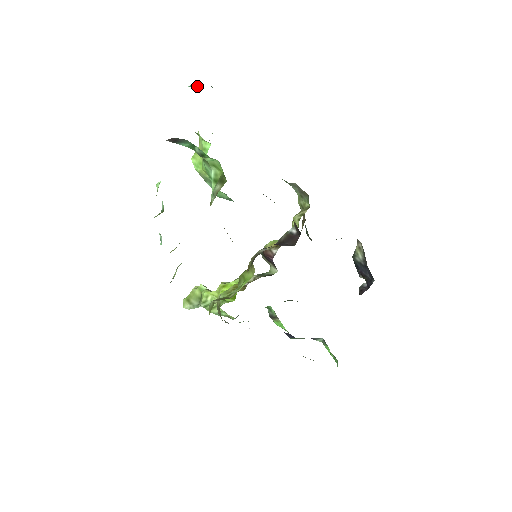
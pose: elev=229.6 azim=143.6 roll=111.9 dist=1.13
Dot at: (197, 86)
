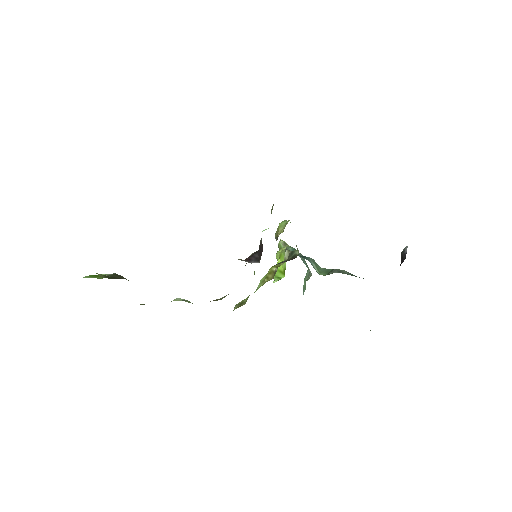
Dot at: occluded
